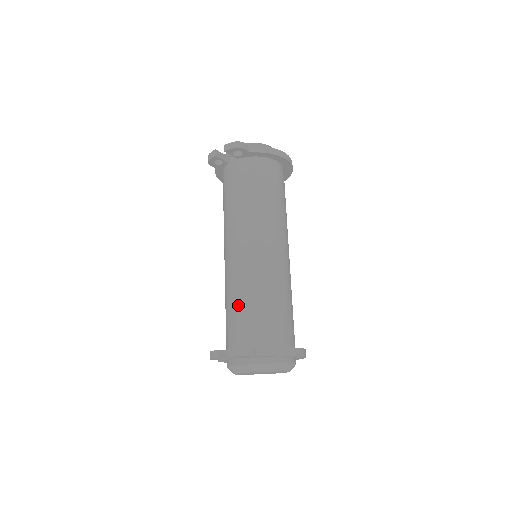
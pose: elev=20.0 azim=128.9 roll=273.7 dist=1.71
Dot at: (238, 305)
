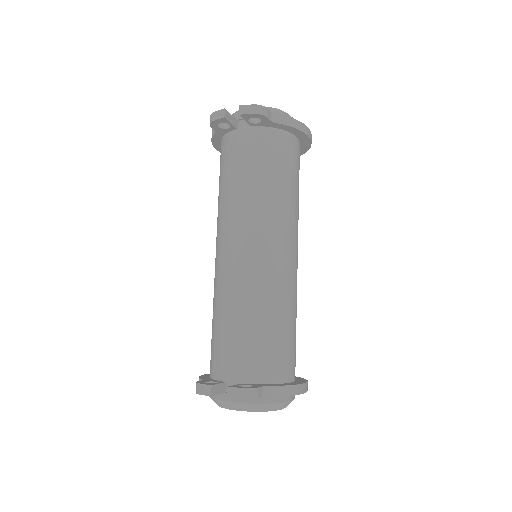
Dot at: (237, 324)
